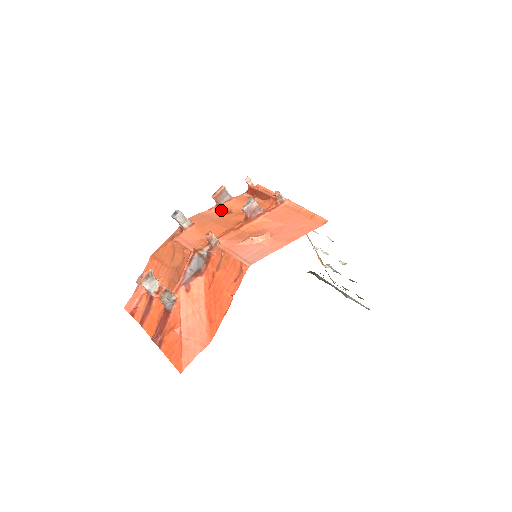
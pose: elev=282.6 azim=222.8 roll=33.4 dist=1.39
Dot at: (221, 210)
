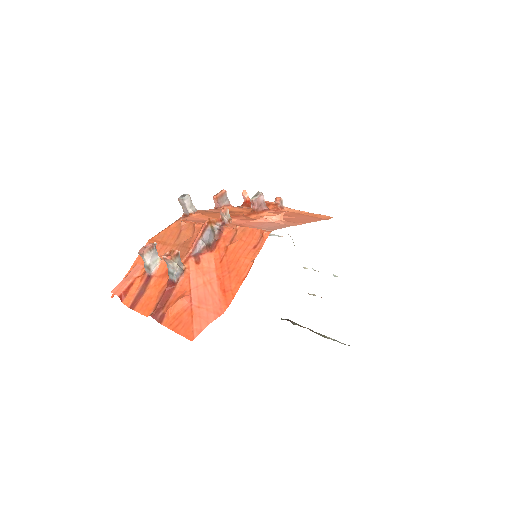
Dot at: occluded
